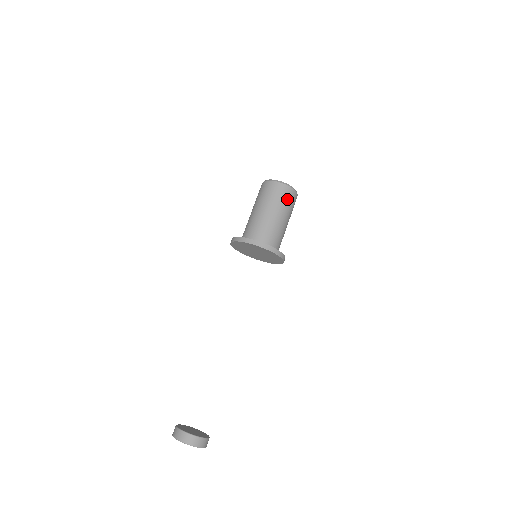
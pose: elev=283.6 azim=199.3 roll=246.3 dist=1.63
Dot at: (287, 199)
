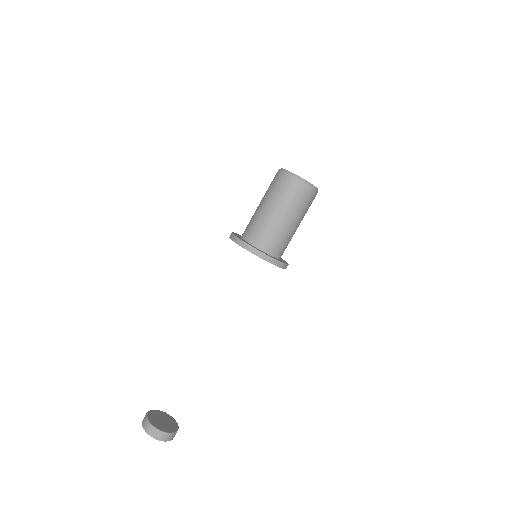
Dot at: (307, 202)
